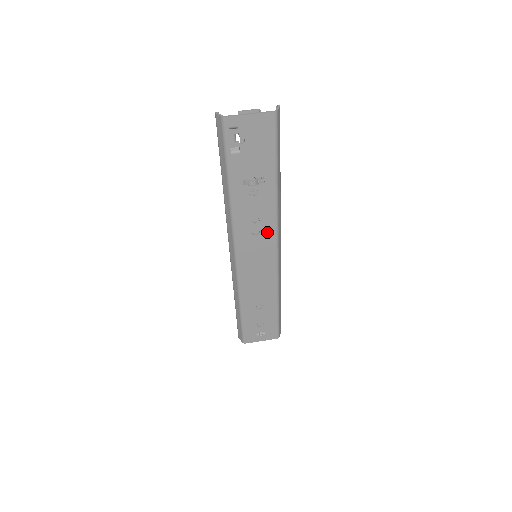
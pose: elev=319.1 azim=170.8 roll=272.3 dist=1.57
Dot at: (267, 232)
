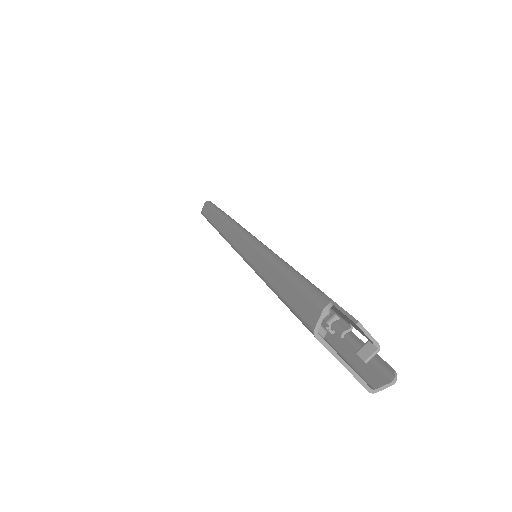
Dot at: occluded
